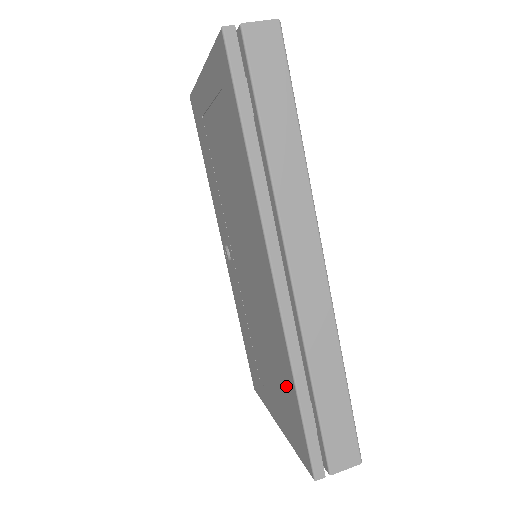
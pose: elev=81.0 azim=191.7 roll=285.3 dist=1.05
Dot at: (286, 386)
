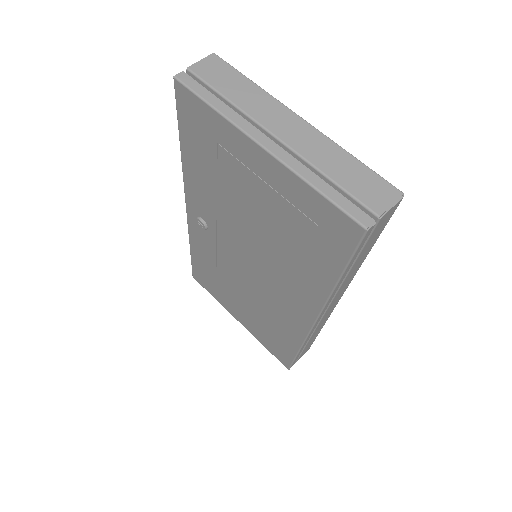
Dot at: (281, 339)
